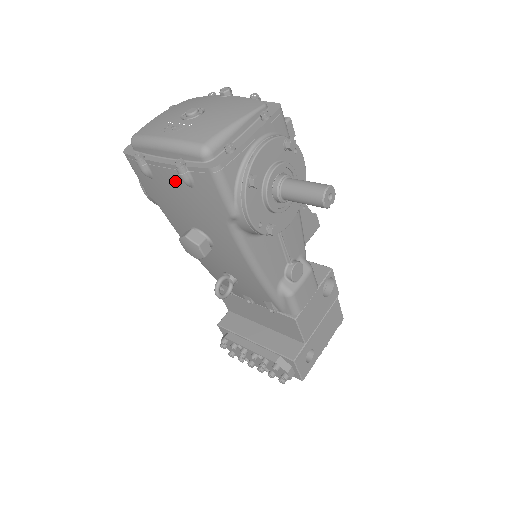
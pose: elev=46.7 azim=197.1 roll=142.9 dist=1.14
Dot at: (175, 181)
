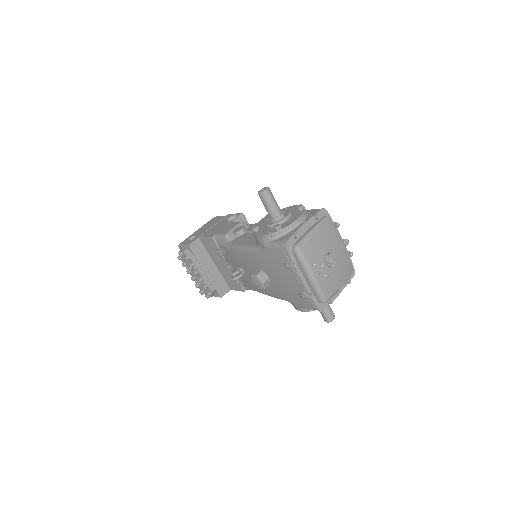
Dot at: (296, 285)
